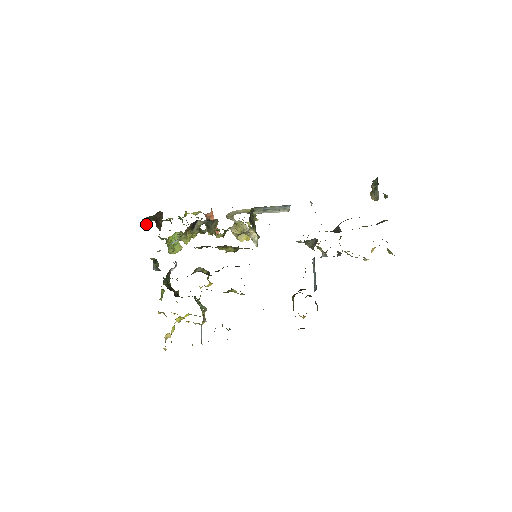
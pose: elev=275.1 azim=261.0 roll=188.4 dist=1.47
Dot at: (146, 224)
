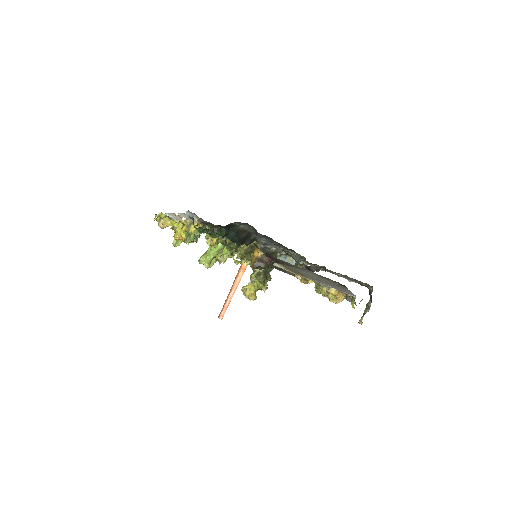
Dot at: occluded
